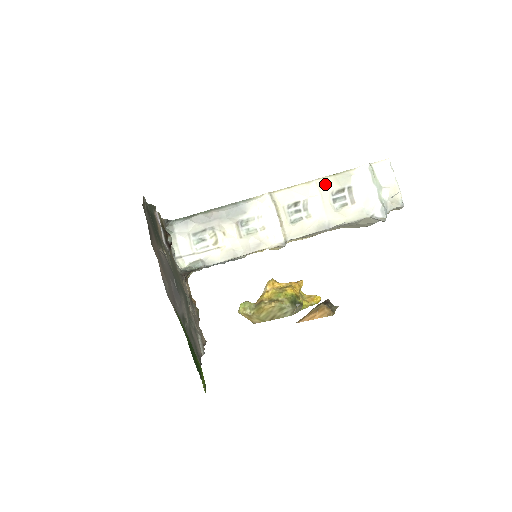
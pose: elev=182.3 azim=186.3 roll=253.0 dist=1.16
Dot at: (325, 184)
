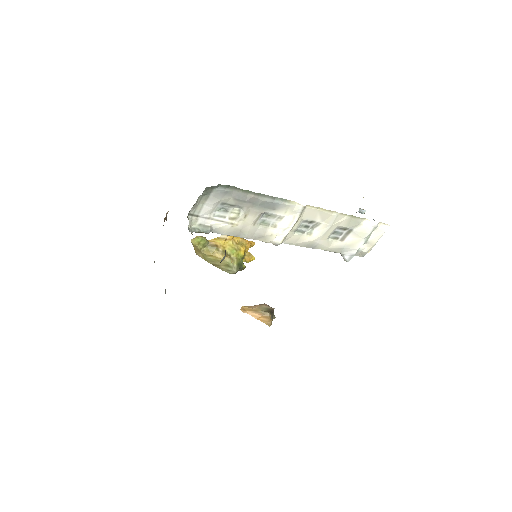
Dot at: (341, 220)
